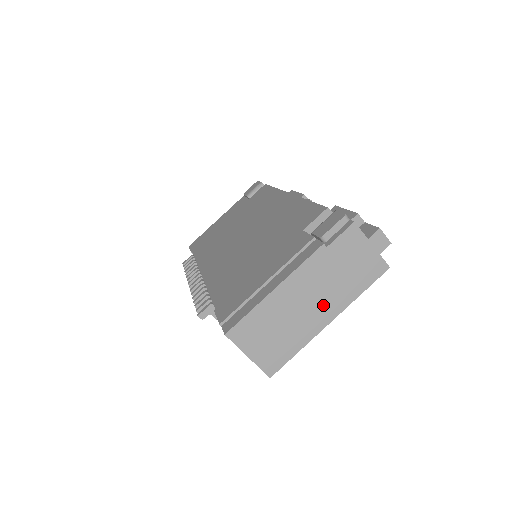
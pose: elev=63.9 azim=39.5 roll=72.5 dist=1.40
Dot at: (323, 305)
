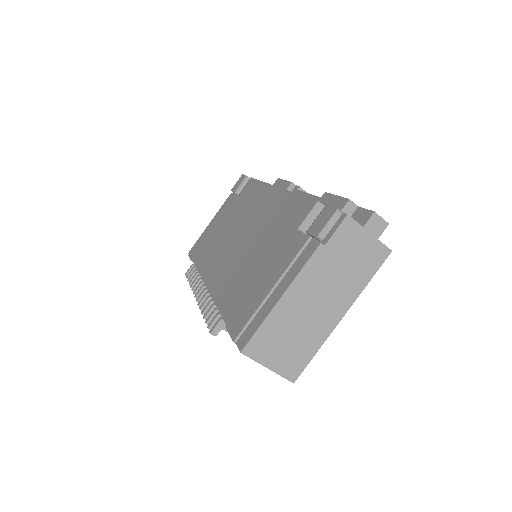
Dot at: (332, 302)
